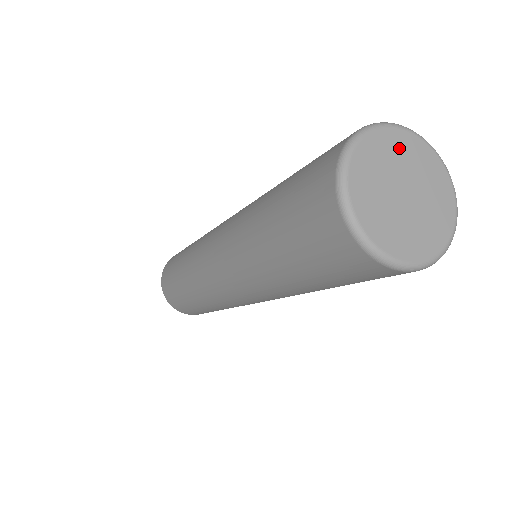
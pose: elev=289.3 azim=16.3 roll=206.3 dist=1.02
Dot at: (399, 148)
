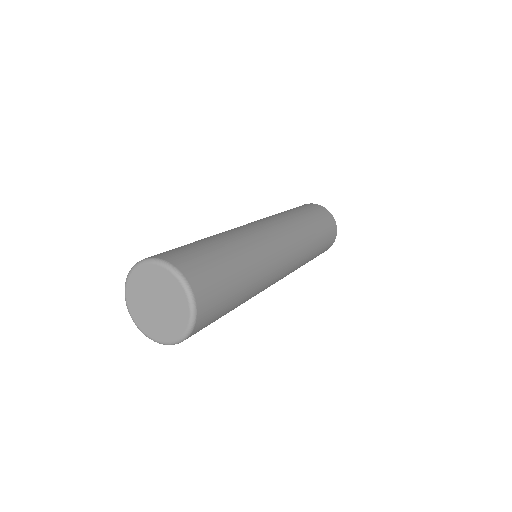
Dot at: (138, 285)
